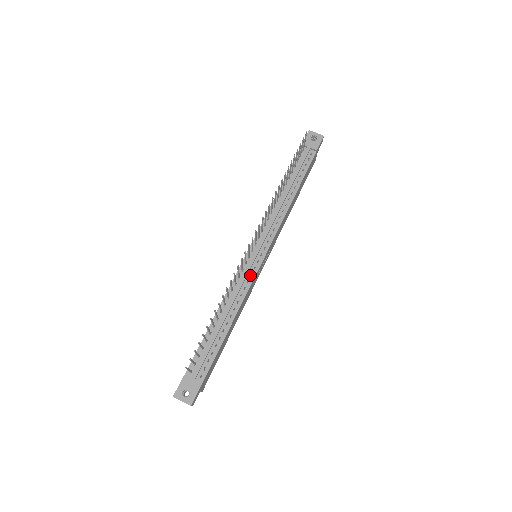
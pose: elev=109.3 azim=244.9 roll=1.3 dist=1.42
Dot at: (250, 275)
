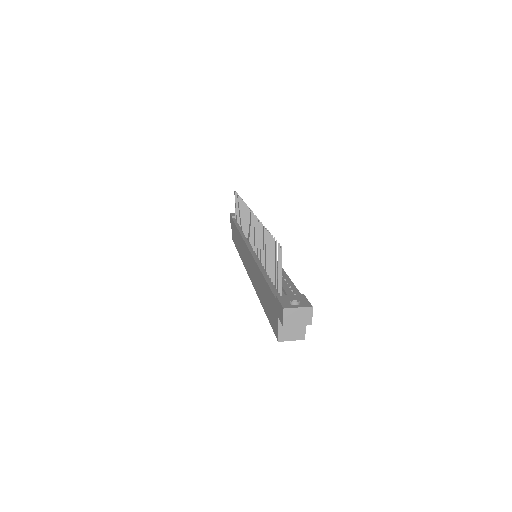
Dot at: occluded
